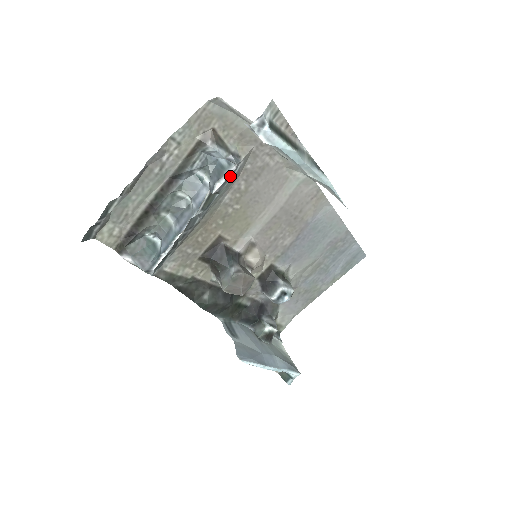
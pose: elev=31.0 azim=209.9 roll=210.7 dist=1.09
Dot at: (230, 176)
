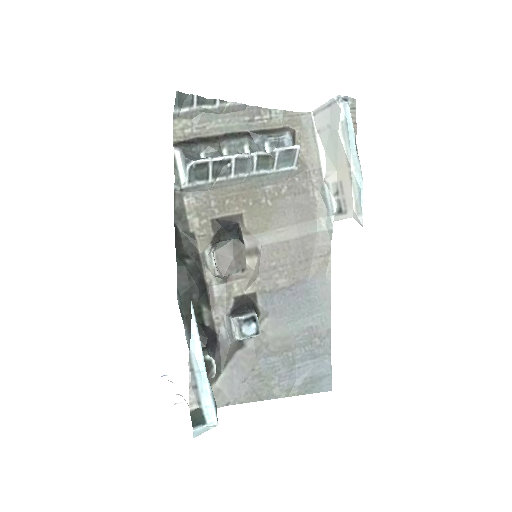
Dot at: (287, 161)
